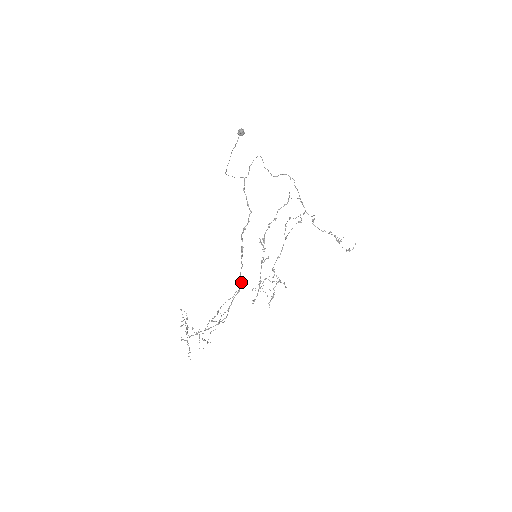
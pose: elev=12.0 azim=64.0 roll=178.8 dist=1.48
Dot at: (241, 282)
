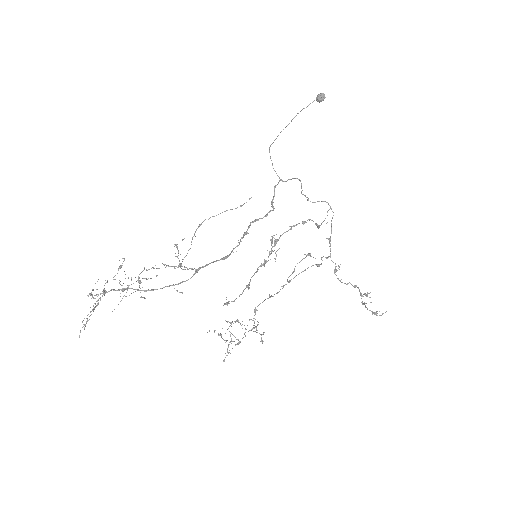
Dot at: occluded
